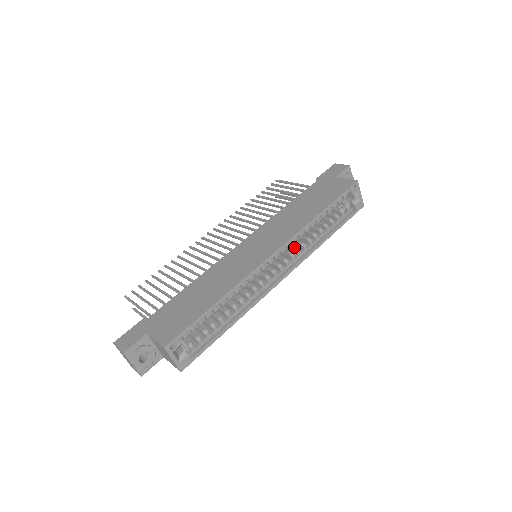
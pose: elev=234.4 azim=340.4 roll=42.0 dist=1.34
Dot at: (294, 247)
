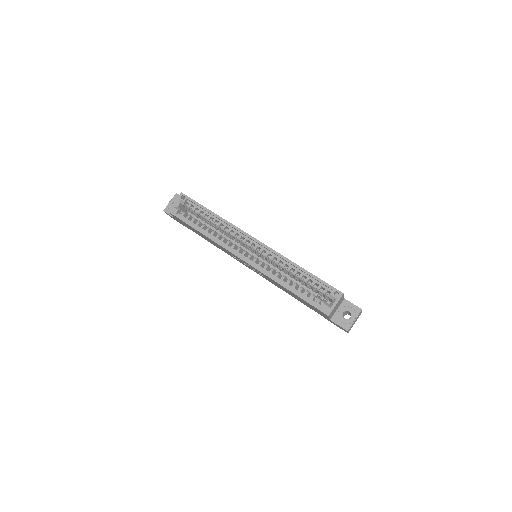
Dot at: (269, 266)
